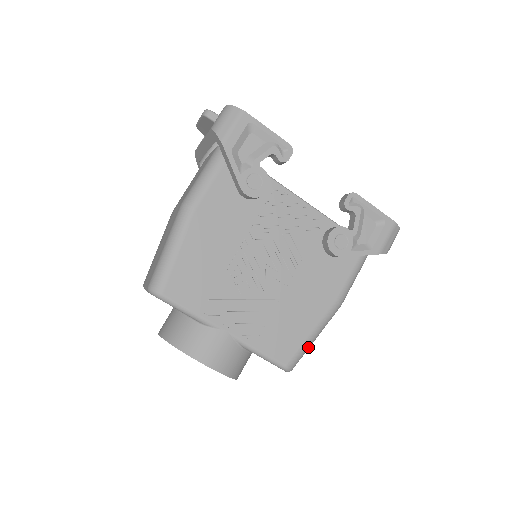
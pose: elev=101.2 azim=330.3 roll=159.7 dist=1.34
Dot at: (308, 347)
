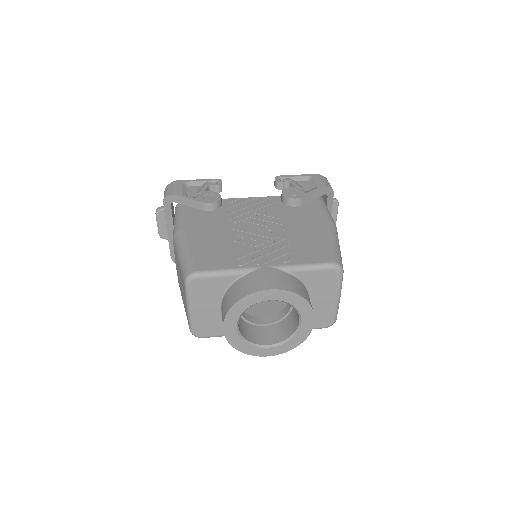
Dot at: (338, 250)
